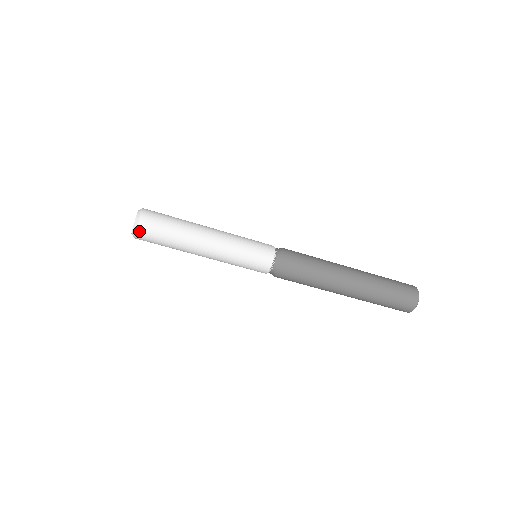
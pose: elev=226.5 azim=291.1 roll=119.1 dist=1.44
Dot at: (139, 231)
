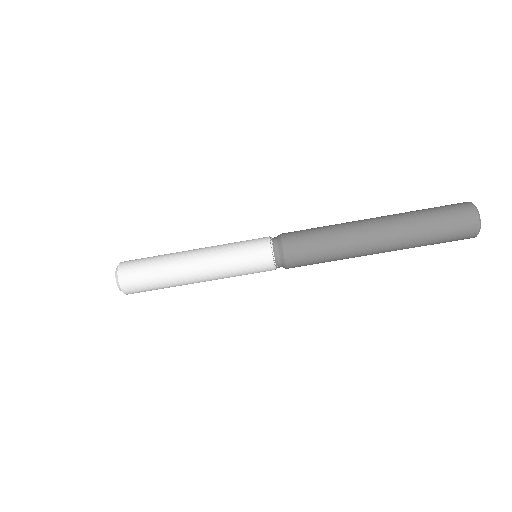
Dot at: (121, 272)
